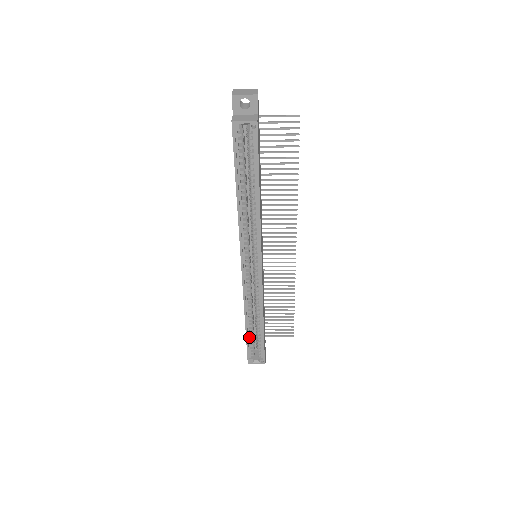
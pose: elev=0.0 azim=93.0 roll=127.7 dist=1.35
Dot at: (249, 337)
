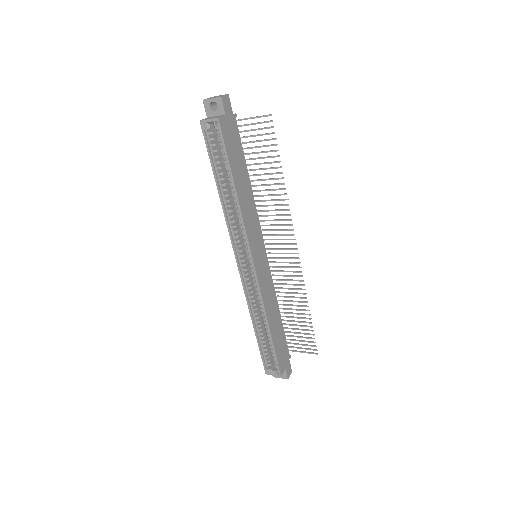
Dot at: (261, 343)
